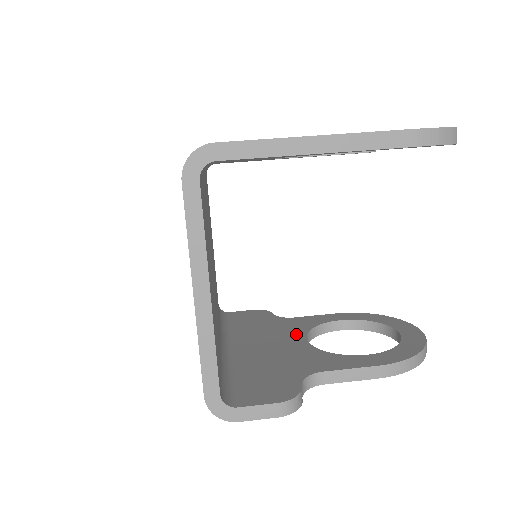
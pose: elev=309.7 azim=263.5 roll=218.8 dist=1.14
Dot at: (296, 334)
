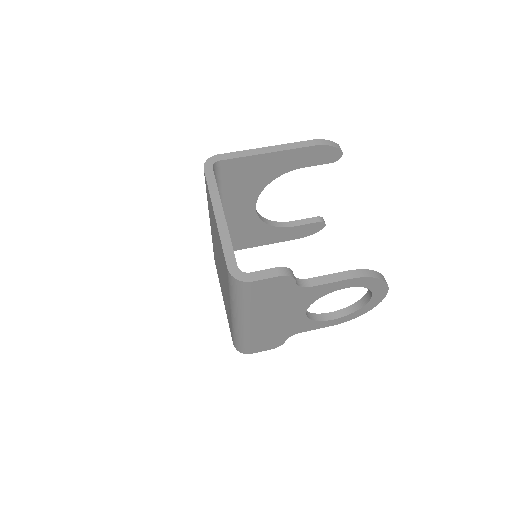
Dot at: occluded
